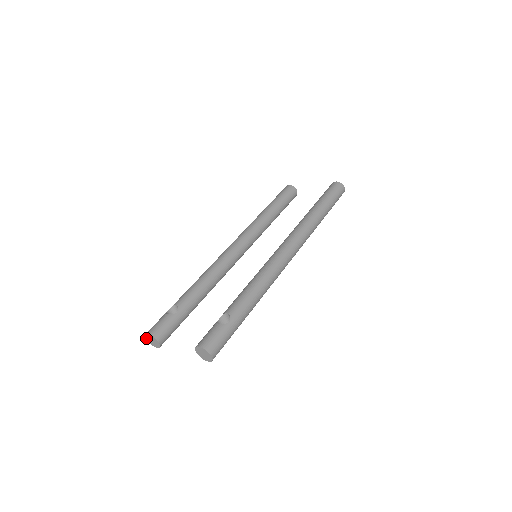
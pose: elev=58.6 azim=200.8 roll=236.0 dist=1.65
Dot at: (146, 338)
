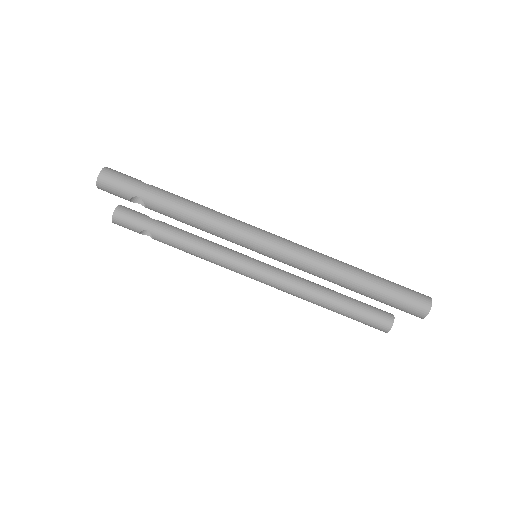
Dot at: occluded
